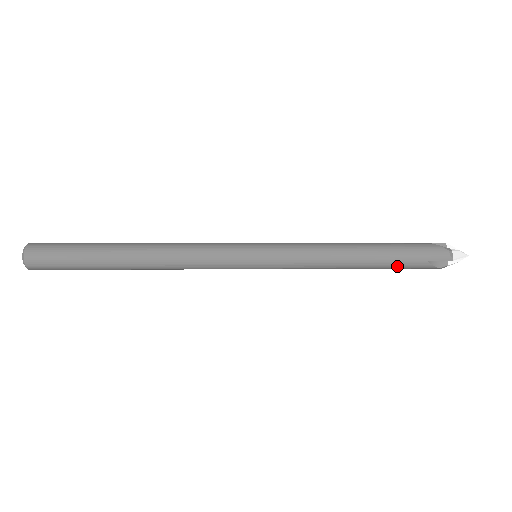
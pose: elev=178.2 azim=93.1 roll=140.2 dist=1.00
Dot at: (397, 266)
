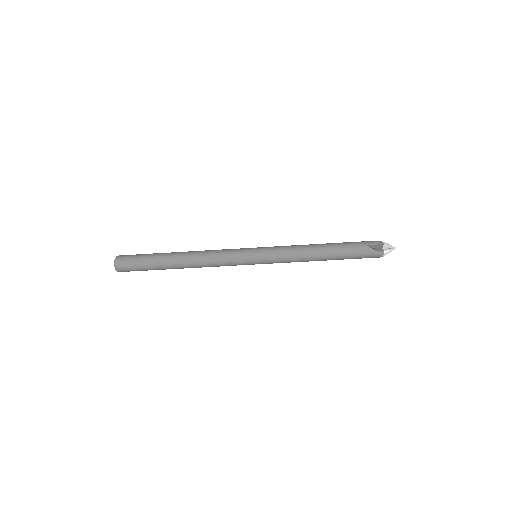
Dot at: (348, 251)
